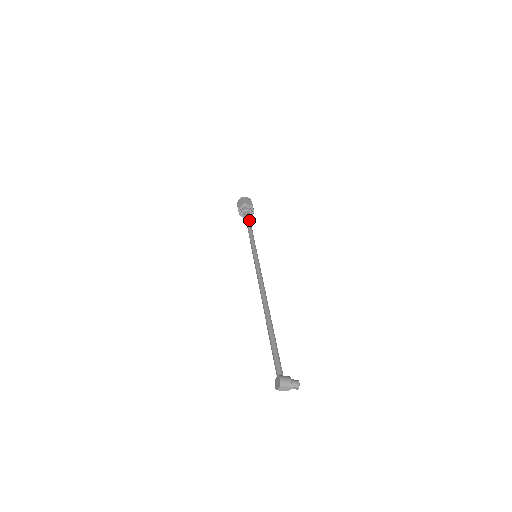
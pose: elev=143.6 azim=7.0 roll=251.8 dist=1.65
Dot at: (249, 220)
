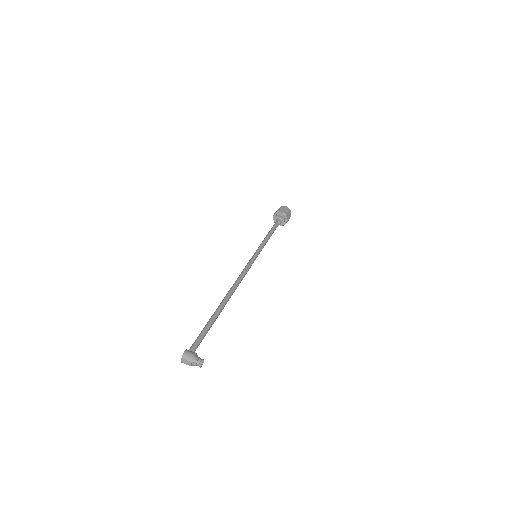
Dot at: (274, 226)
